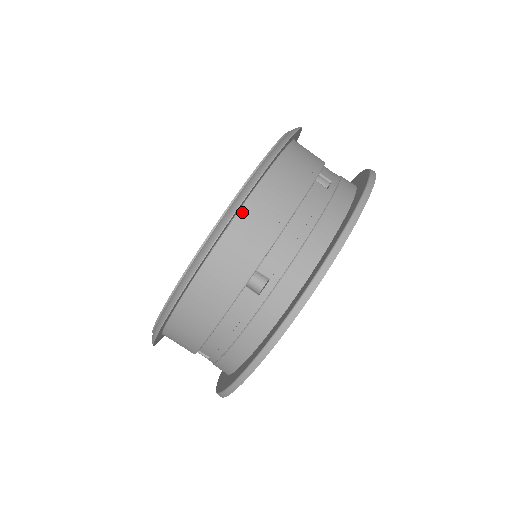
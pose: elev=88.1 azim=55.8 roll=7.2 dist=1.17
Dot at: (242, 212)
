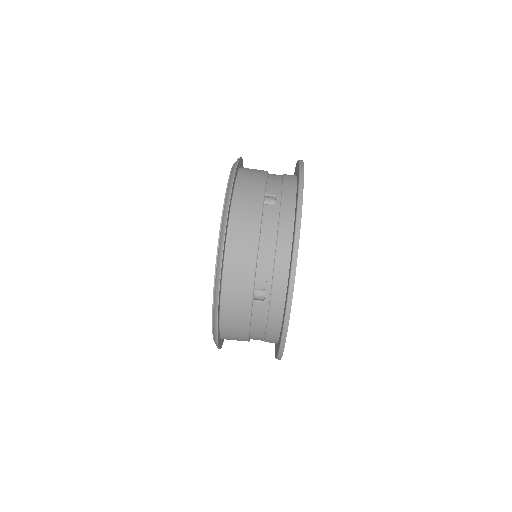
Dot at: (226, 259)
